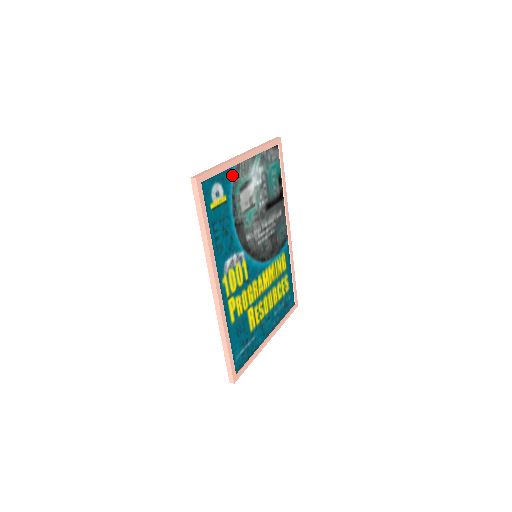
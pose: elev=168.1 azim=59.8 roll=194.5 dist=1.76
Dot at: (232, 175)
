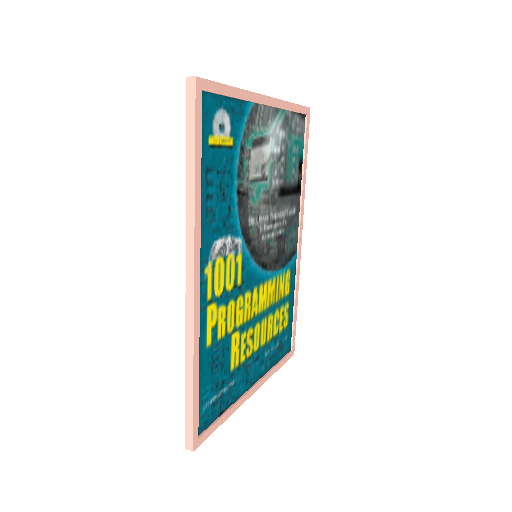
Dot at: (246, 114)
